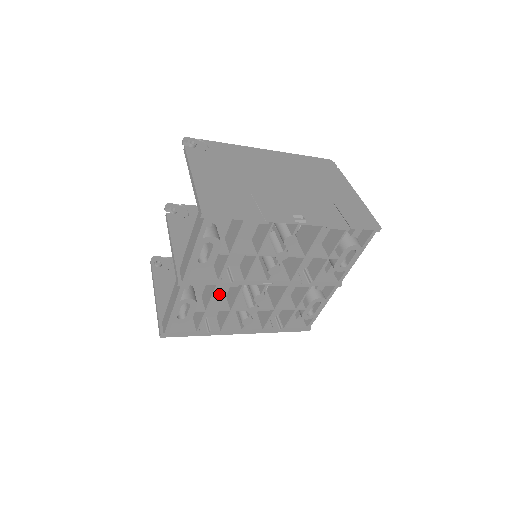
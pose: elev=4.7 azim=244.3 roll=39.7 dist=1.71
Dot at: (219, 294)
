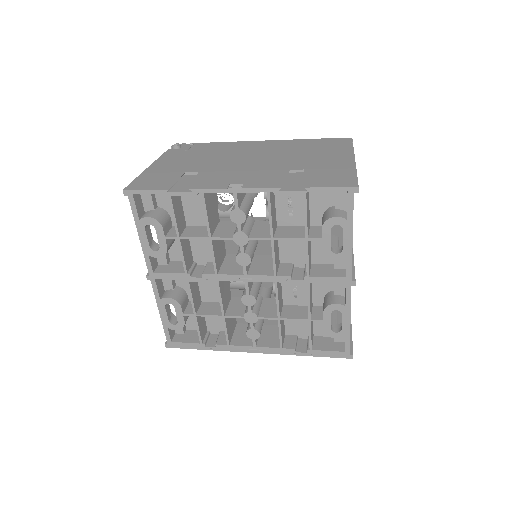
Dot at: (217, 300)
